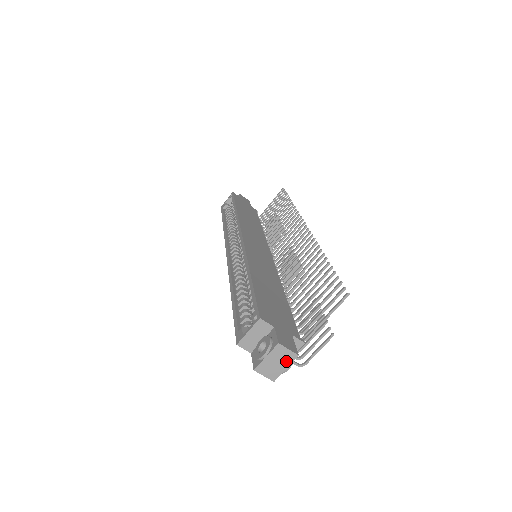
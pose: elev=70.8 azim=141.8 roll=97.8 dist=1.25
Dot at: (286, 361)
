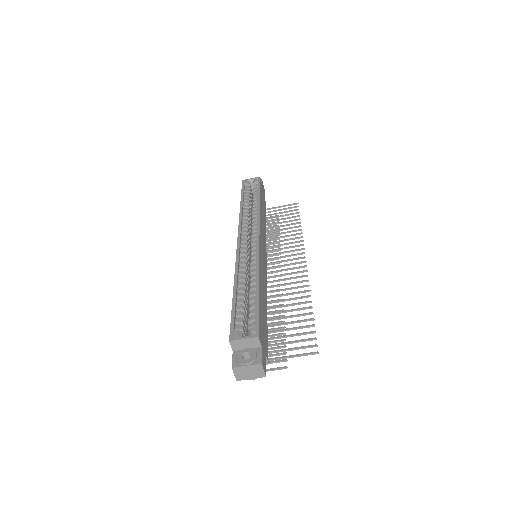
Dot at: (256, 375)
